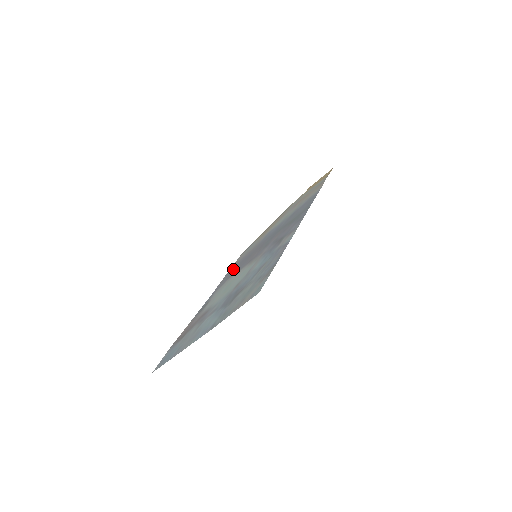
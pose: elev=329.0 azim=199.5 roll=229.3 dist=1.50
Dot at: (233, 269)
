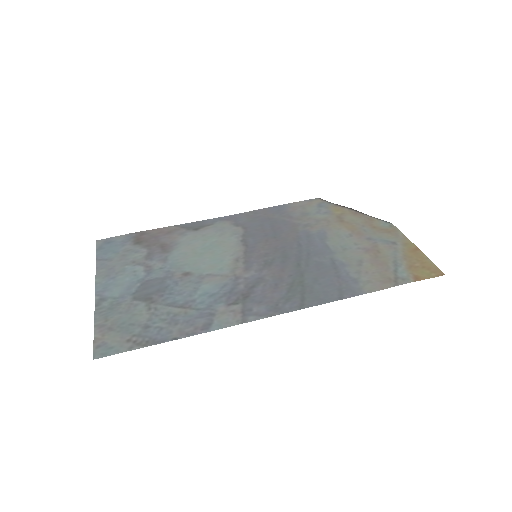
Dot at: (267, 217)
